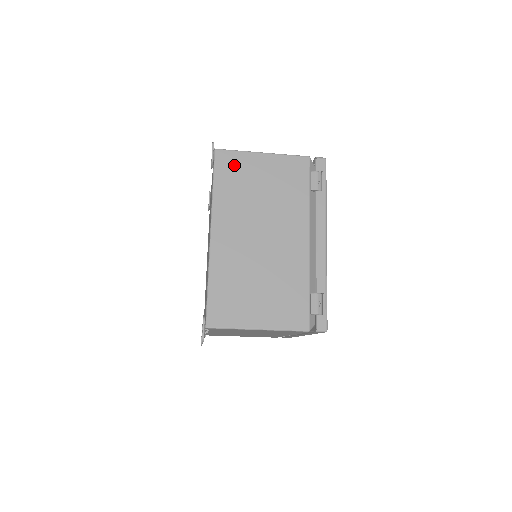
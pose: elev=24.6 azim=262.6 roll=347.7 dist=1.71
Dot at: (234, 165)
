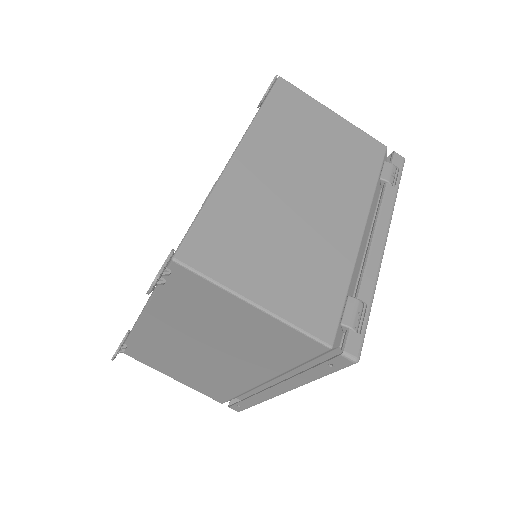
Dot at: (296, 102)
